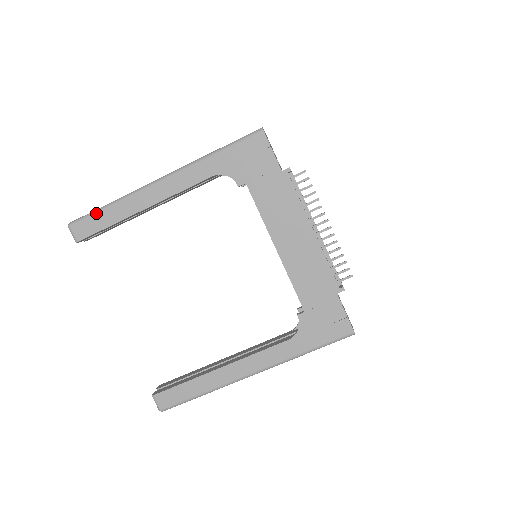
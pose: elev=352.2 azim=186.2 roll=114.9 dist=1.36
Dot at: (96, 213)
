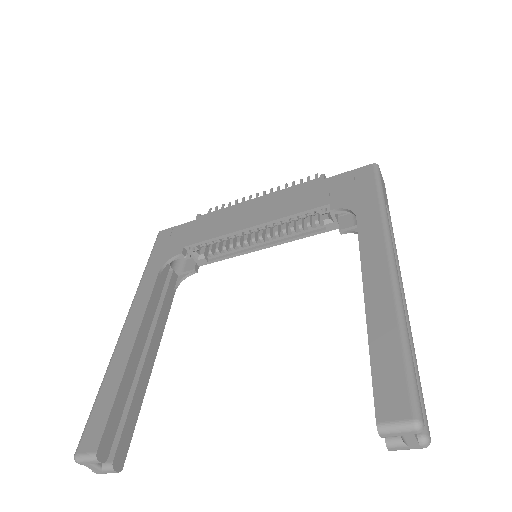
Dot at: (93, 408)
